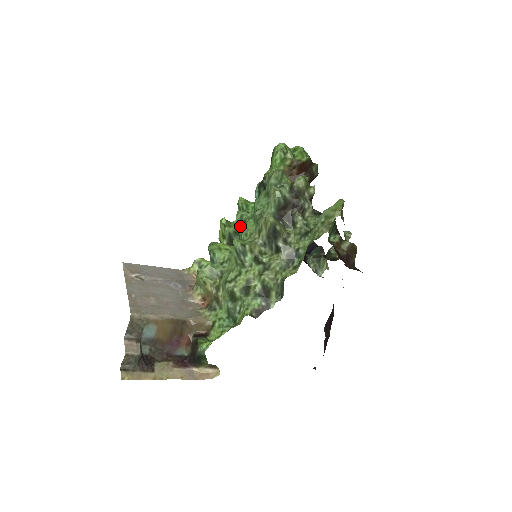
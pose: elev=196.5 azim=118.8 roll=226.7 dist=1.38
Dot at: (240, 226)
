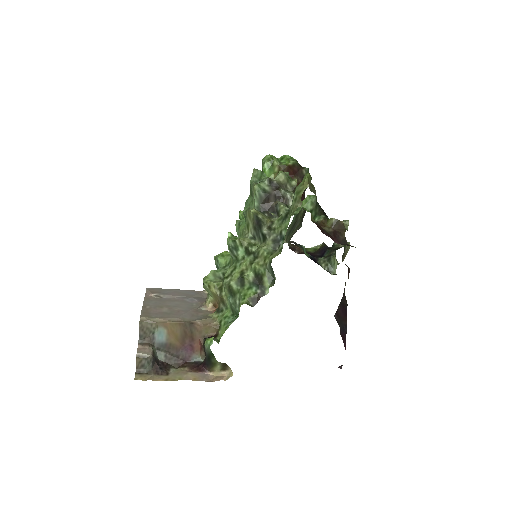
Dot at: occluded
